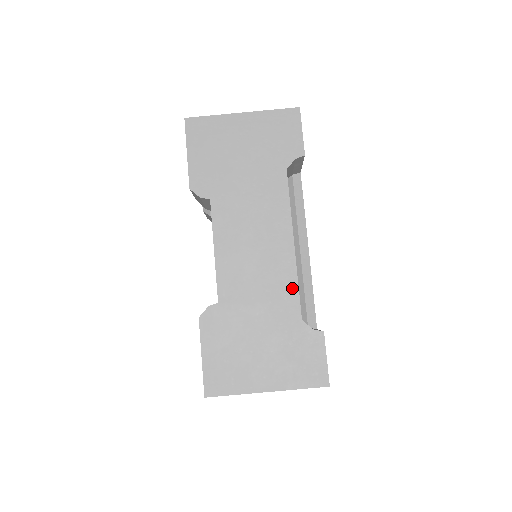
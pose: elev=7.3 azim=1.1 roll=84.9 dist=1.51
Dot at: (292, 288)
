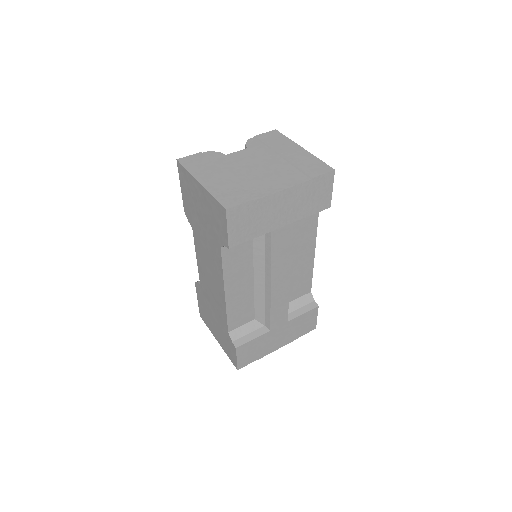
Dot at: (224, 314)
